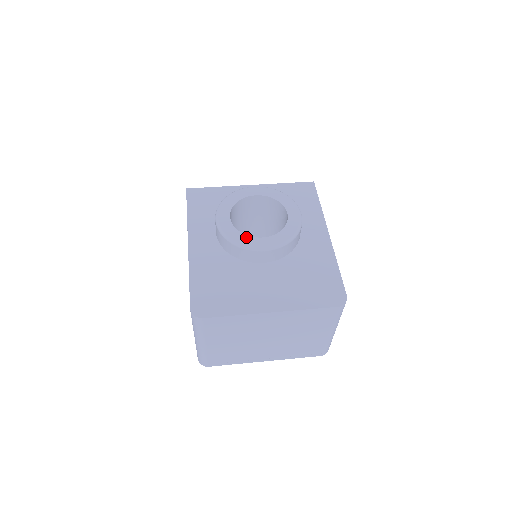
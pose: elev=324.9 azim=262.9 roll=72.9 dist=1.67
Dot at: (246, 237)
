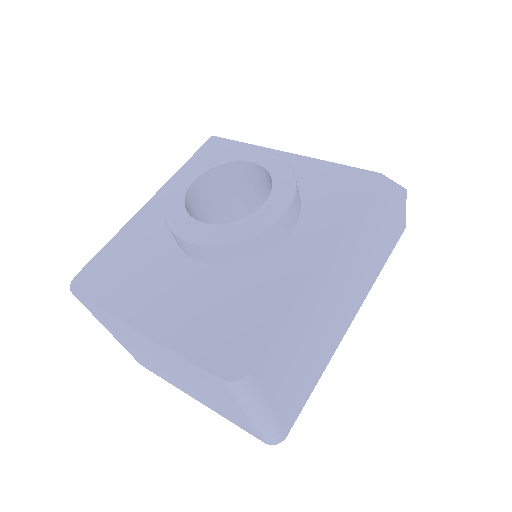
Dot at: (183, 213)
